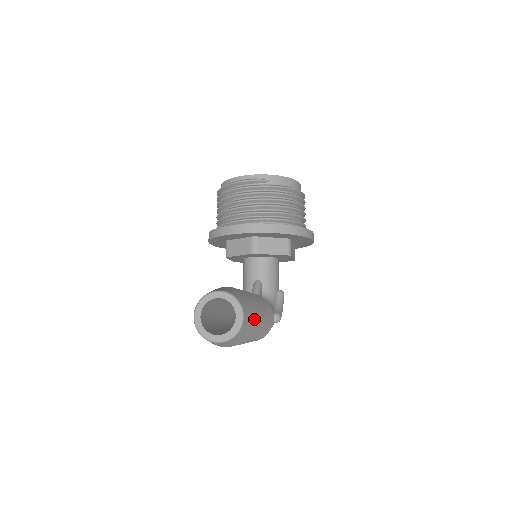
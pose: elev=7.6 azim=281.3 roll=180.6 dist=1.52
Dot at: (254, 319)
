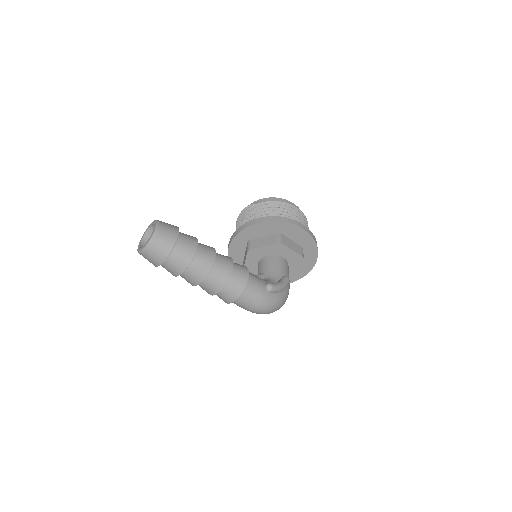
Dot at: (177, 234)
